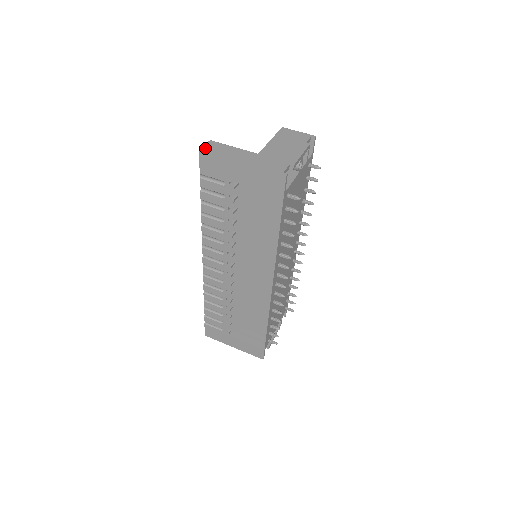
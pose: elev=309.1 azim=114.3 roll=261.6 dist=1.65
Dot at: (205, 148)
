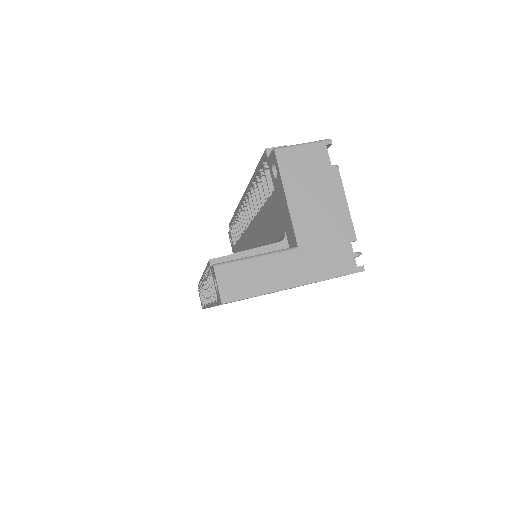
Dot at: (225, 293)
